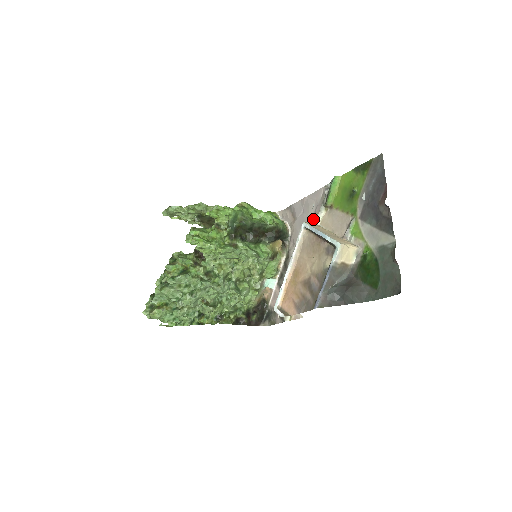
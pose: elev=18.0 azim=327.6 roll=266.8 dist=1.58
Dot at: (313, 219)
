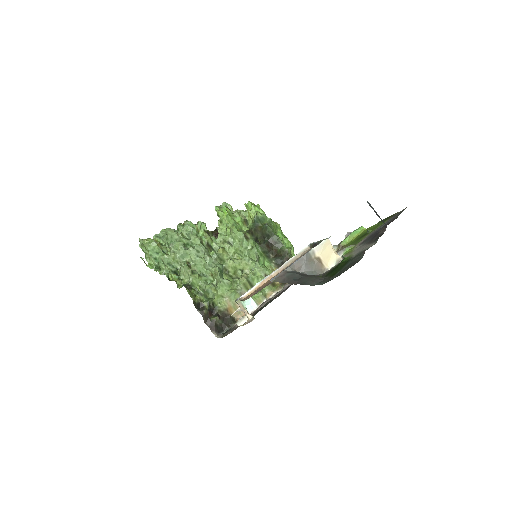
Dot at: occluded
